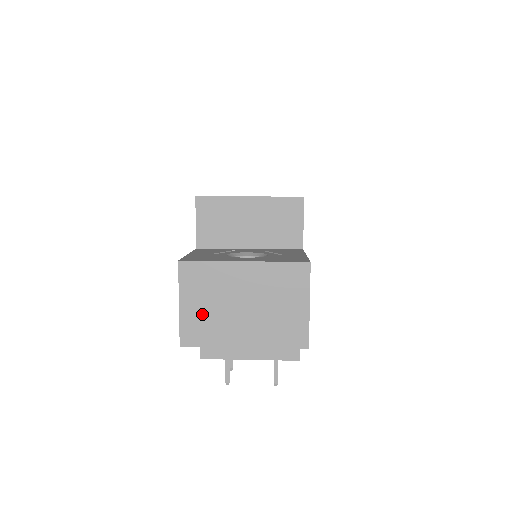
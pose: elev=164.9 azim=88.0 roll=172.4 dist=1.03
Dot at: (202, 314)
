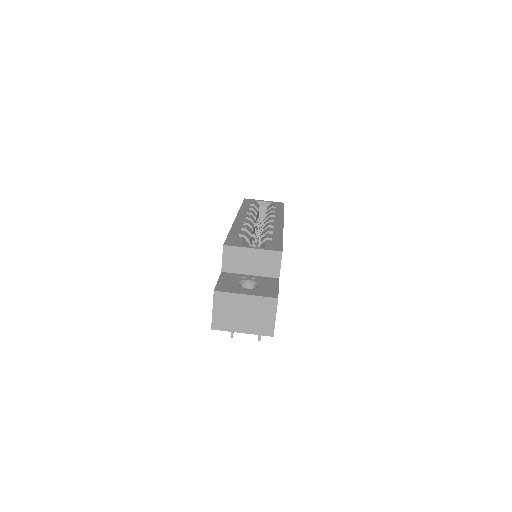
Dot at: (223, 316)
